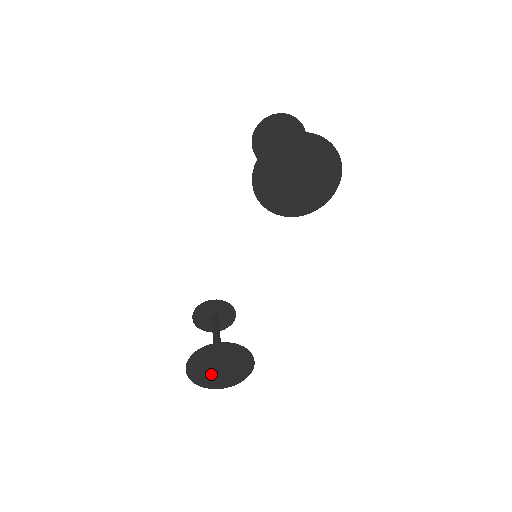
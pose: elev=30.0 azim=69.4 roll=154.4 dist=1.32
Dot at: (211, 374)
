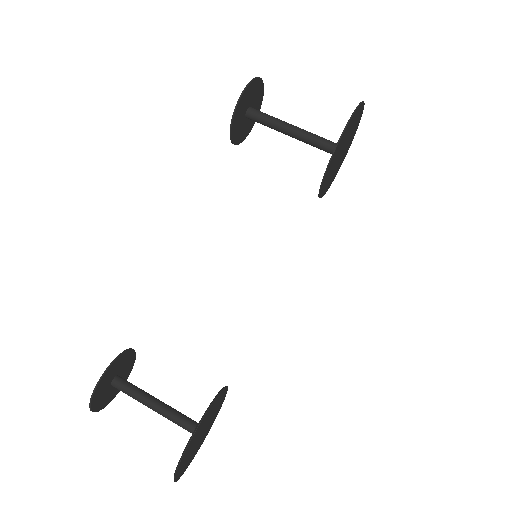
Dot at: (191, 451)
